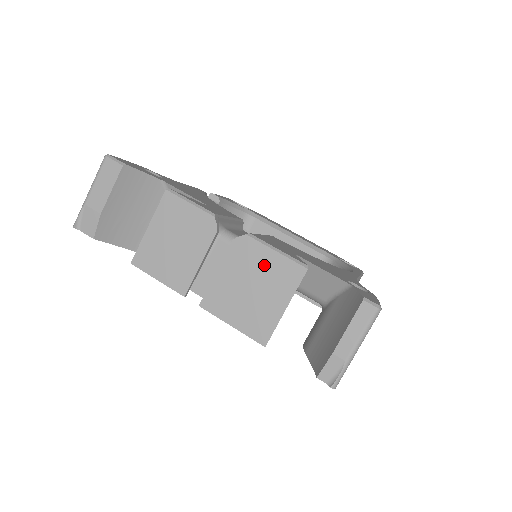
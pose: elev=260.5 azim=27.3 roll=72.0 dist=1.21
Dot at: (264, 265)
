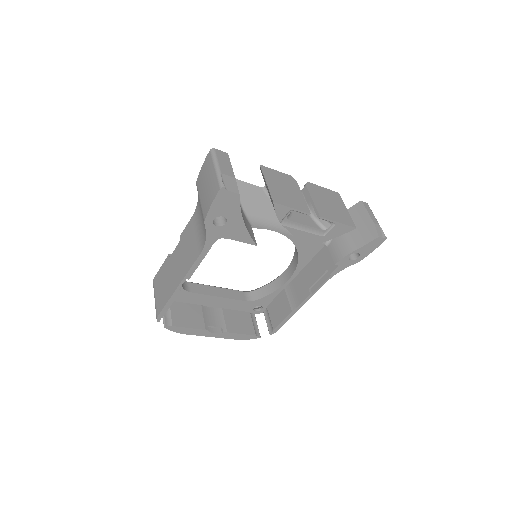
Dot at: (325, 193)
